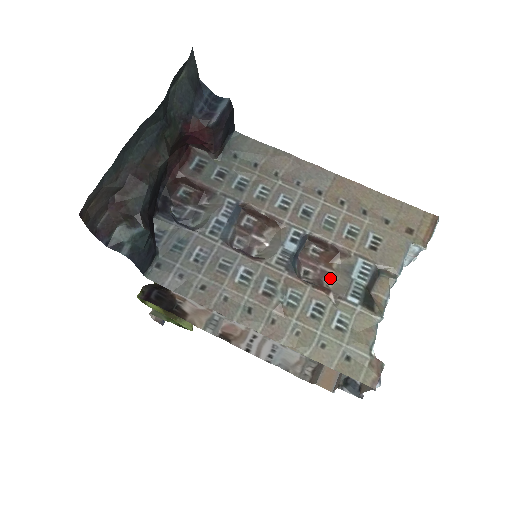
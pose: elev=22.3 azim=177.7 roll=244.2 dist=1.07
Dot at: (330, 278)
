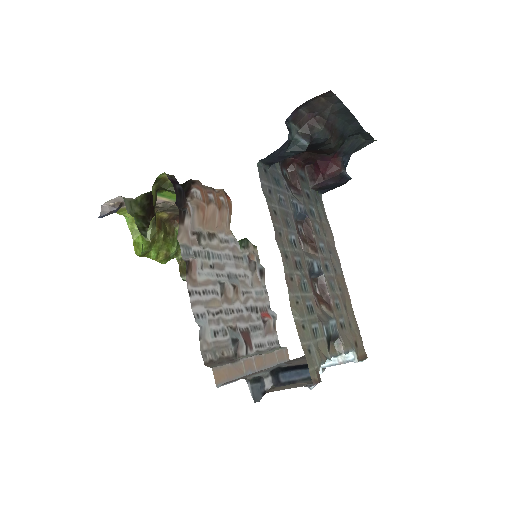
Dot at: (317, 308)
